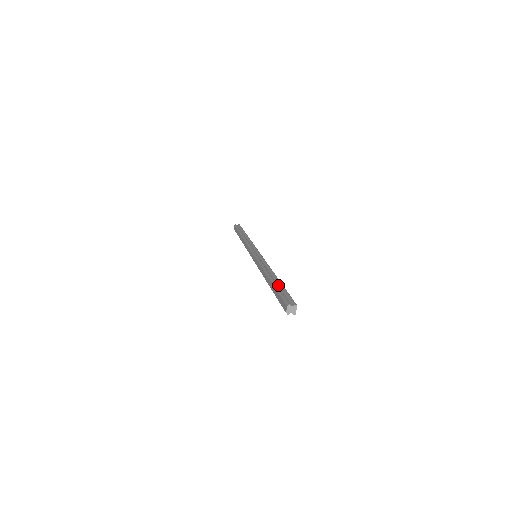
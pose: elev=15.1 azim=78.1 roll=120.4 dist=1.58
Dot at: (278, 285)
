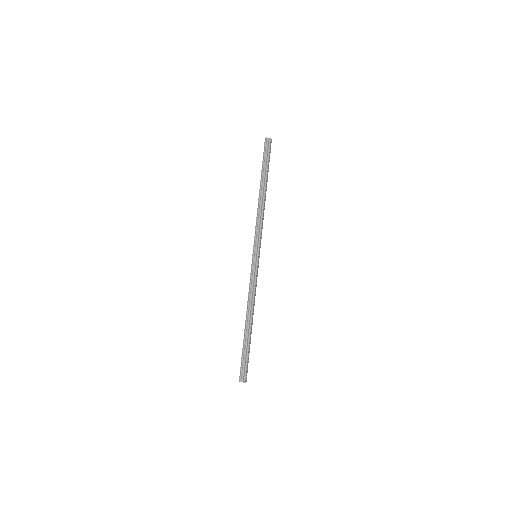
Dot at: (246, 341)
